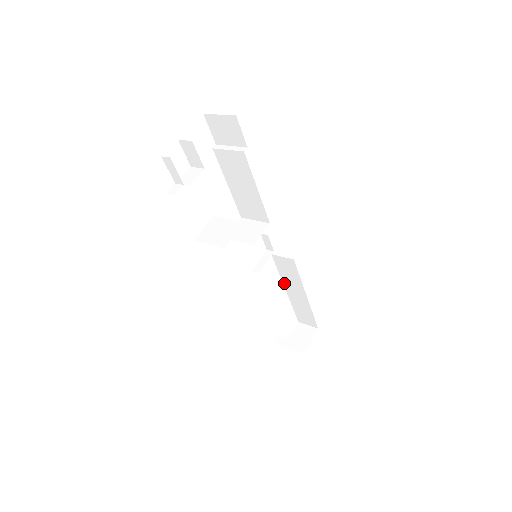
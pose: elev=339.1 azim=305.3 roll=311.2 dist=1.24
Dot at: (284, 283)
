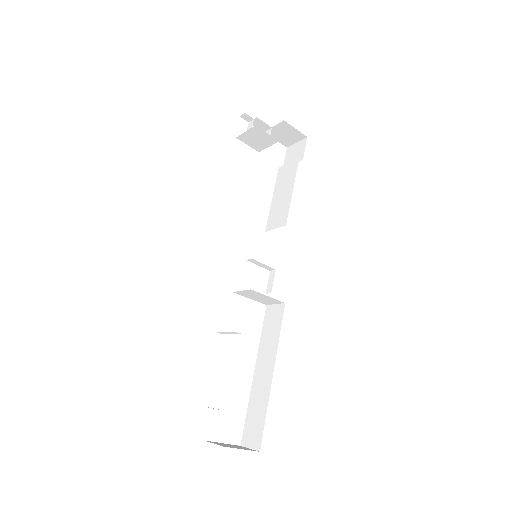
Dot at: (258, 355)
